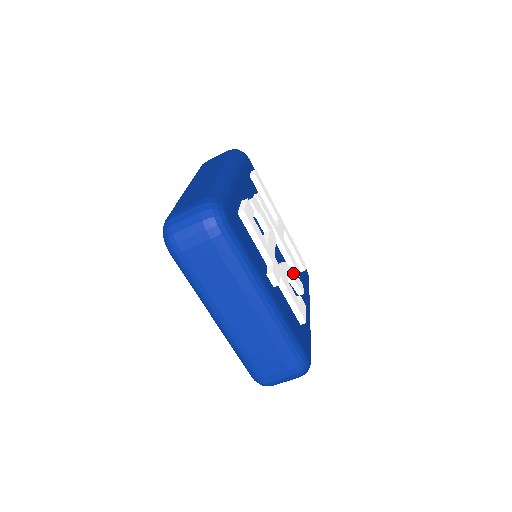
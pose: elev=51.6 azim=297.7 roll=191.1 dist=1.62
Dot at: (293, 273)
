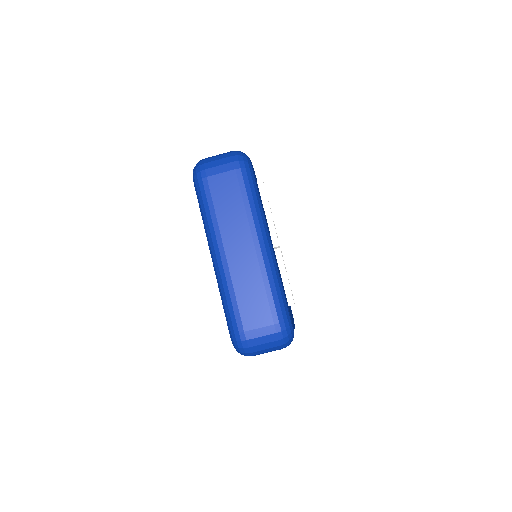
Dot at: occluded
